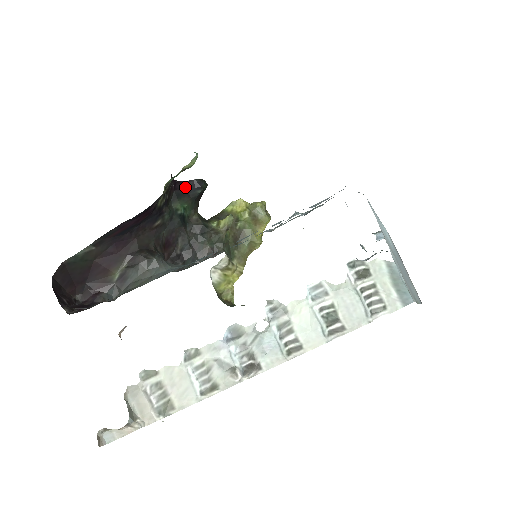
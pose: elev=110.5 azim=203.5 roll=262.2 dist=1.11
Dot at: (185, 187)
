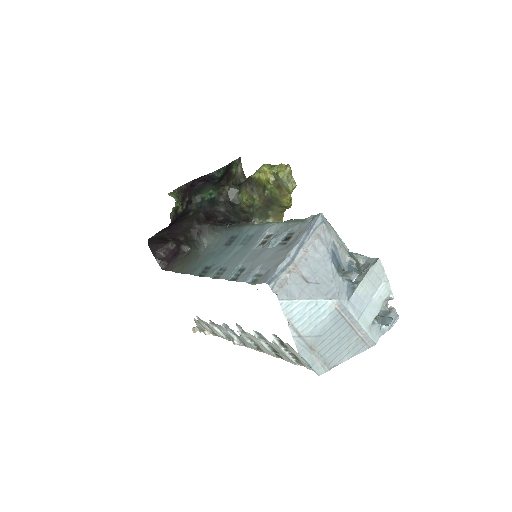
Dot at: (203, 180)
